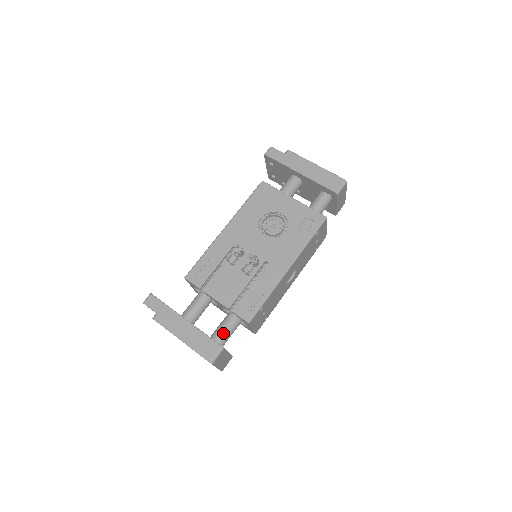
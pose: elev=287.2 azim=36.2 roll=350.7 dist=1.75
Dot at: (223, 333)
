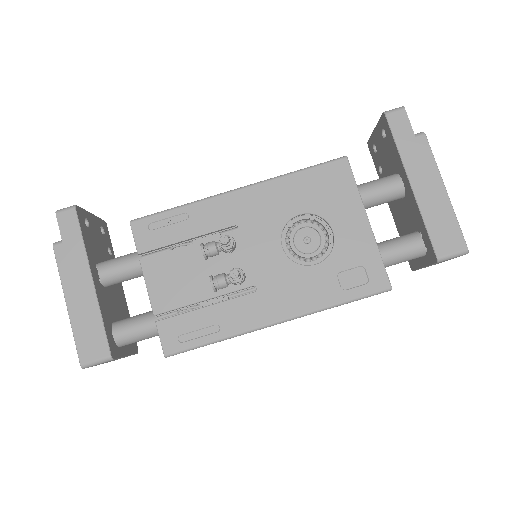
Dot at: (131, 333)
